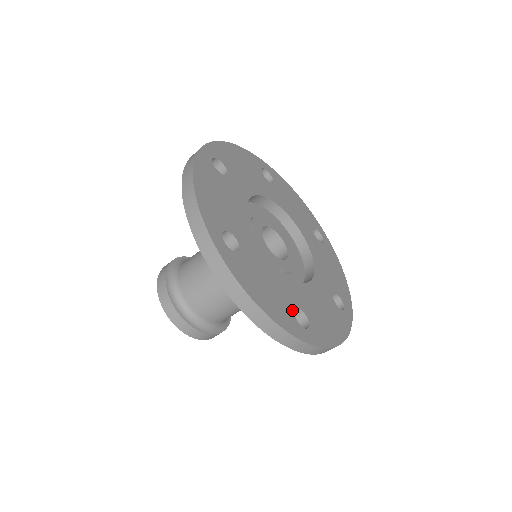
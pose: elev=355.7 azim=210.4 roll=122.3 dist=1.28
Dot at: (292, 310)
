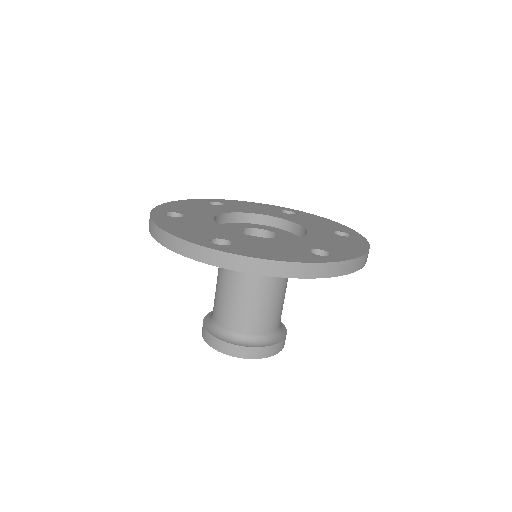
Dot at: (211, 238)
